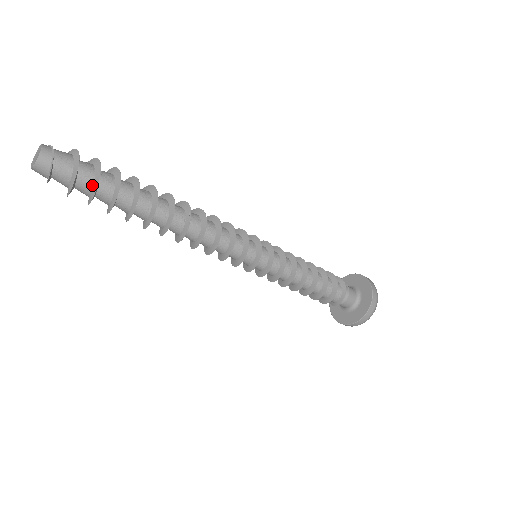
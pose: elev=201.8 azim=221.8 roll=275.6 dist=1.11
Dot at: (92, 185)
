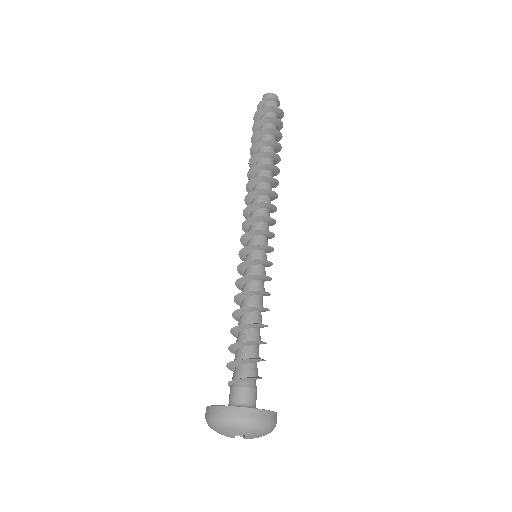
Dot at: (276, 120)
